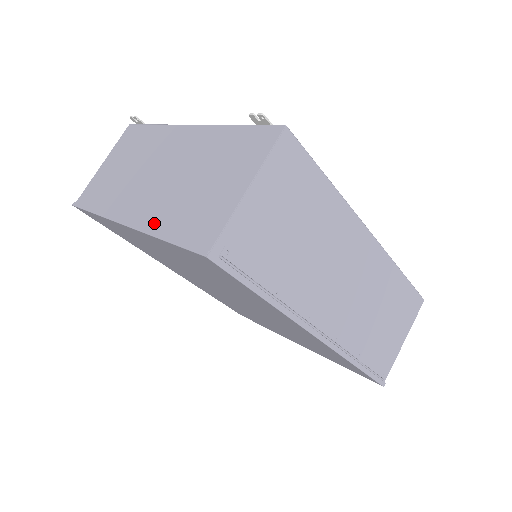
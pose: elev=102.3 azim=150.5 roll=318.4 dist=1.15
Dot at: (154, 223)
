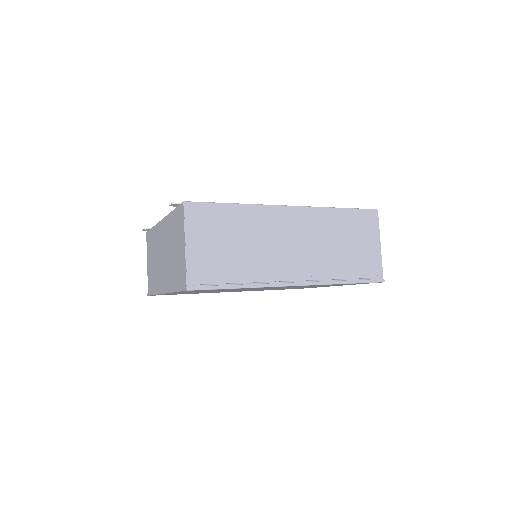
Dot at: (170, 285)
